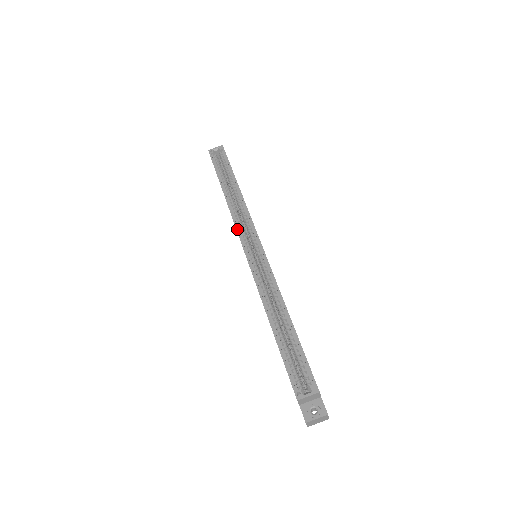
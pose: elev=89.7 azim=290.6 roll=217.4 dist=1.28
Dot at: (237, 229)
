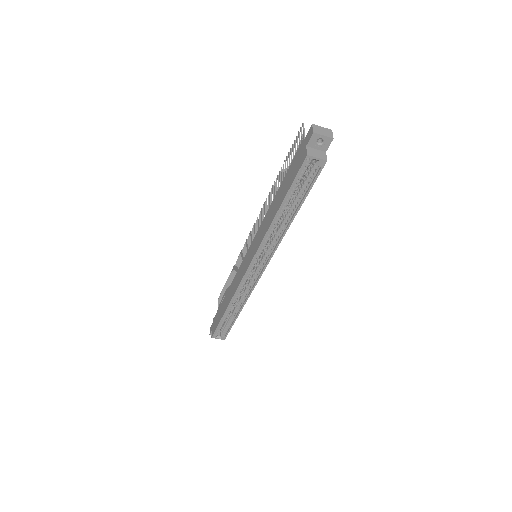
Dot at: (256, 254)
